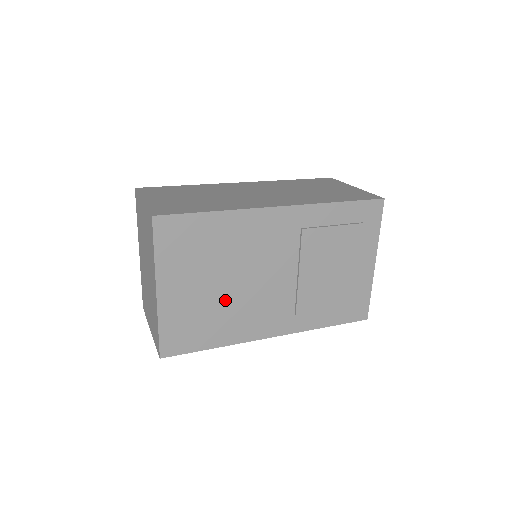
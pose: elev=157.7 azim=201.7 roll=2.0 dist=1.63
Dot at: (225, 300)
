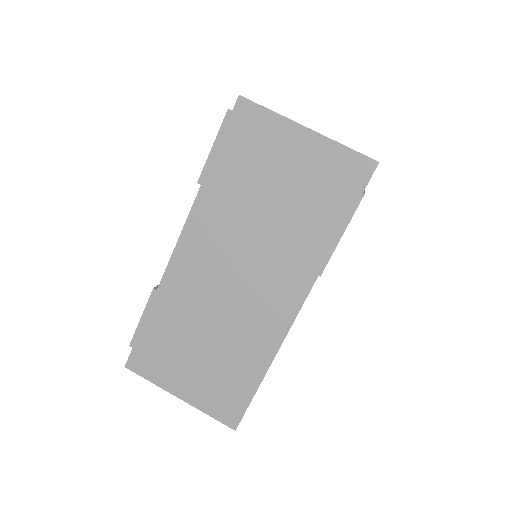
Dot at: occluded
